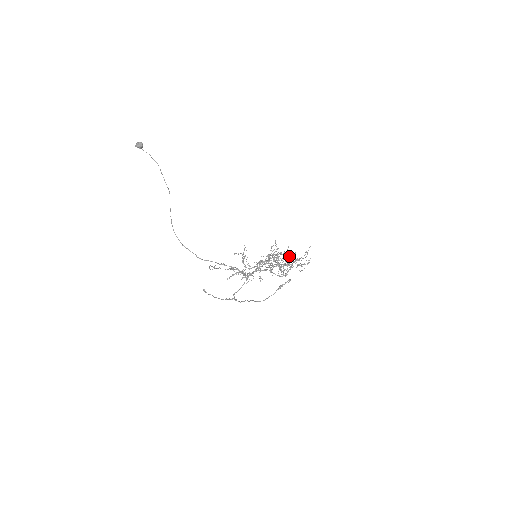
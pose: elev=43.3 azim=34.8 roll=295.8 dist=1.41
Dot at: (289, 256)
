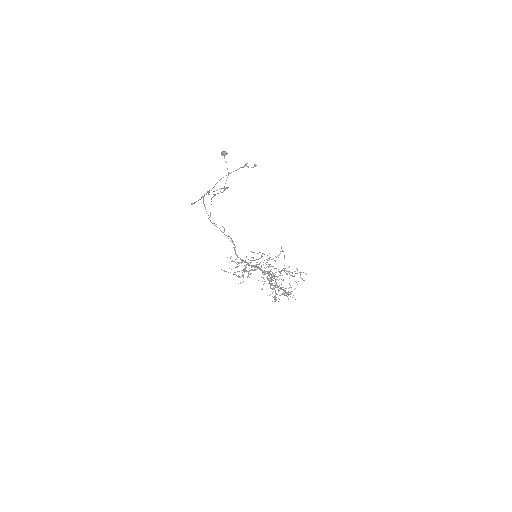
Dot at: (281, 251)
